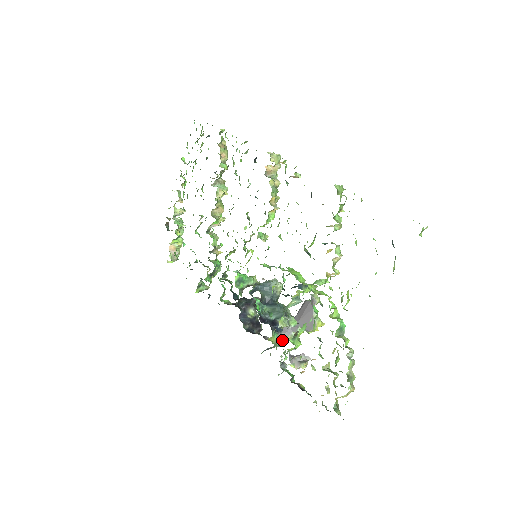
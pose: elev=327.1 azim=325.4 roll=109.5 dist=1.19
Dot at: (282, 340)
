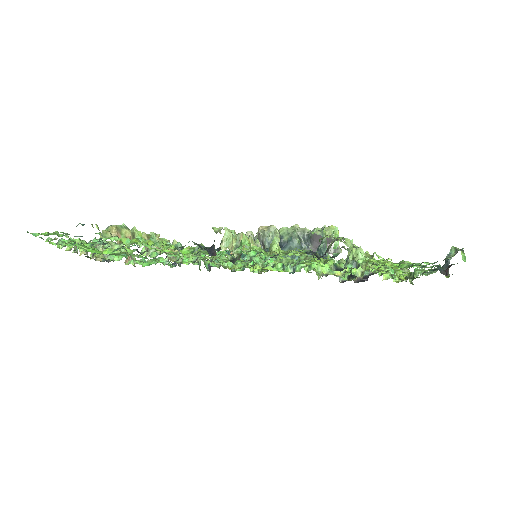
Dot at: occluded
